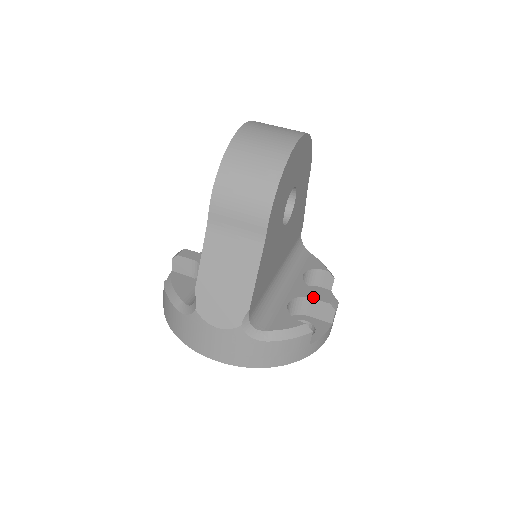
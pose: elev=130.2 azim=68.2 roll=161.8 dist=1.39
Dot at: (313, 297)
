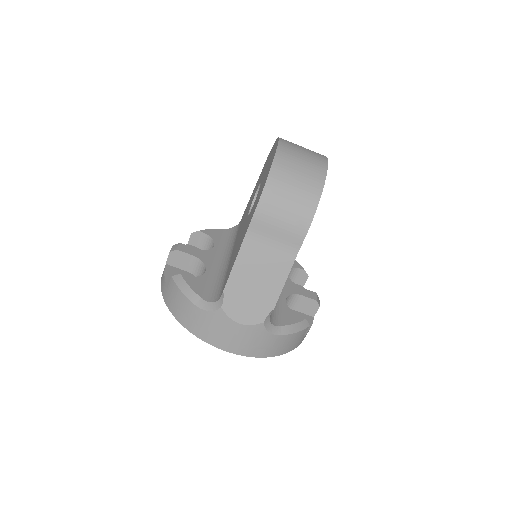
Dot at: (302, 294)
